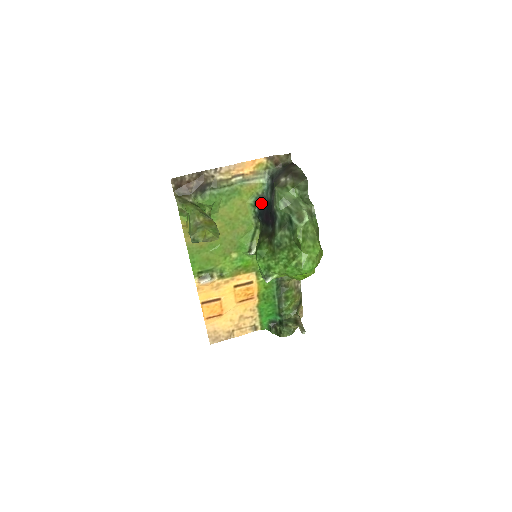
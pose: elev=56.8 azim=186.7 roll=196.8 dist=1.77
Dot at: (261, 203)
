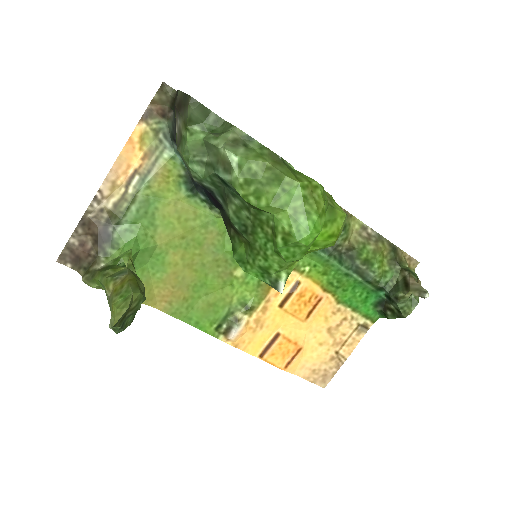
Dot at: (196, 184)
